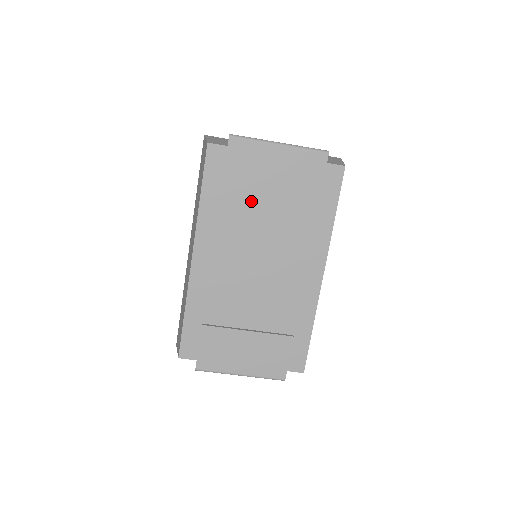
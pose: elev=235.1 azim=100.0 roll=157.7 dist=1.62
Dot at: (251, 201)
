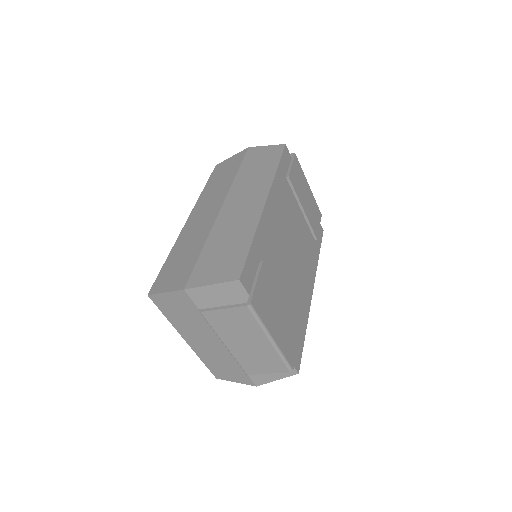
Dot at: (295, 201)
